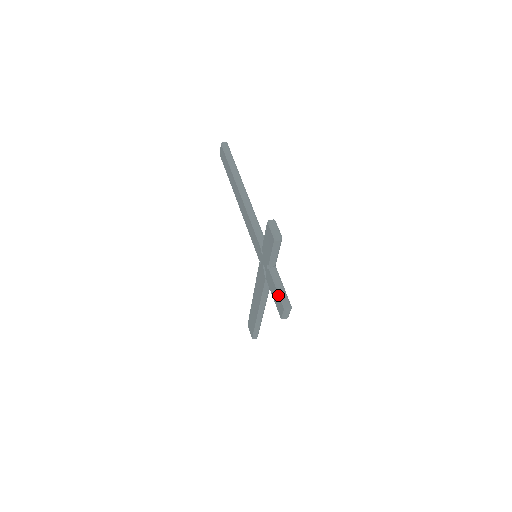
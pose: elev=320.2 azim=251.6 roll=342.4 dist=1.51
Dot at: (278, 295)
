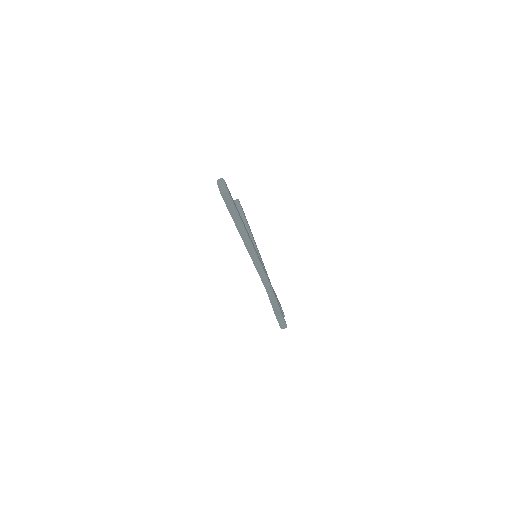
Dot at: occluded
